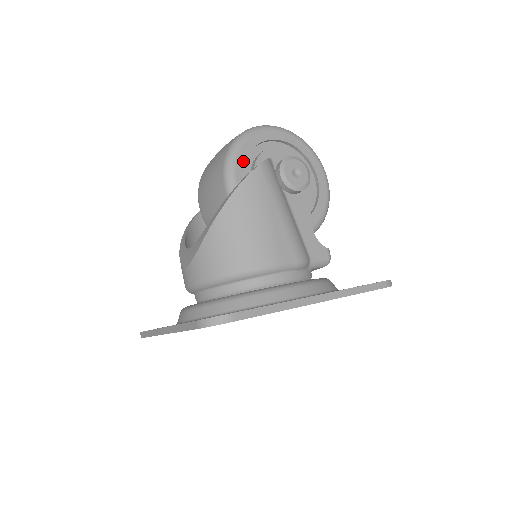
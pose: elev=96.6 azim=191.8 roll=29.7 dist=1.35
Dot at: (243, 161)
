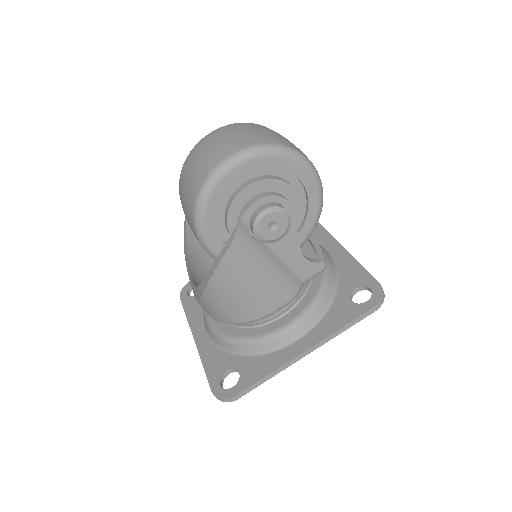
Dot at: (213, 222)
